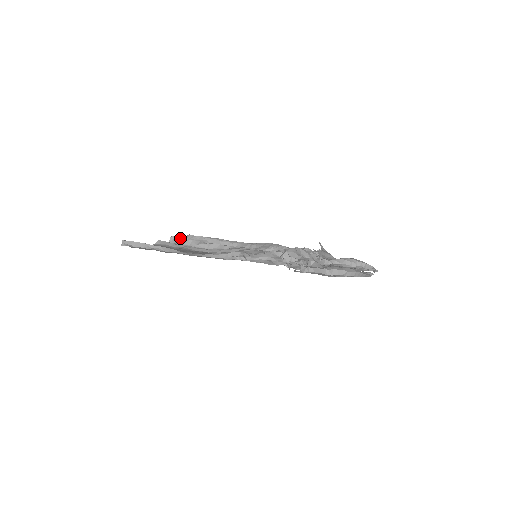
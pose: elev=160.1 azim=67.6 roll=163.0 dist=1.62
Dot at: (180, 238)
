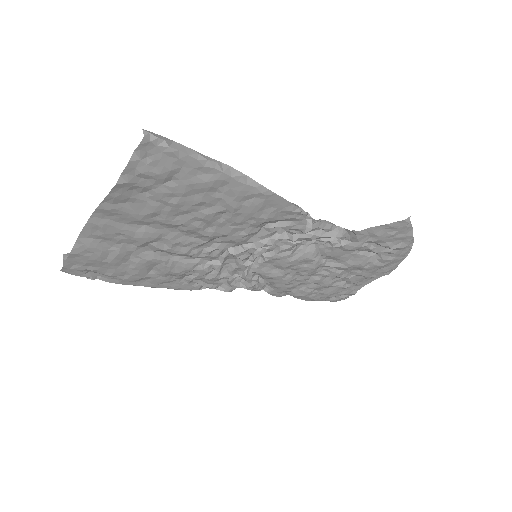
Dot at: occluded
